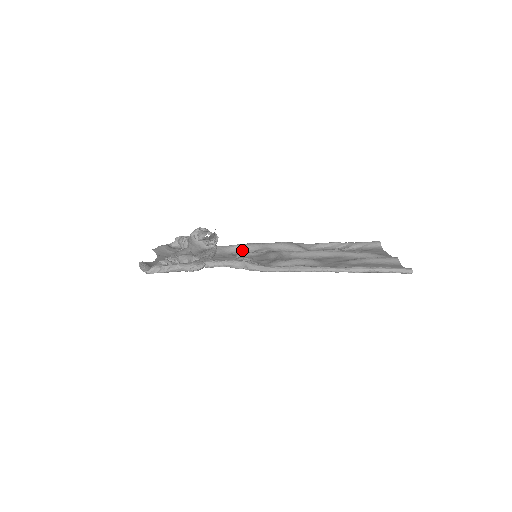
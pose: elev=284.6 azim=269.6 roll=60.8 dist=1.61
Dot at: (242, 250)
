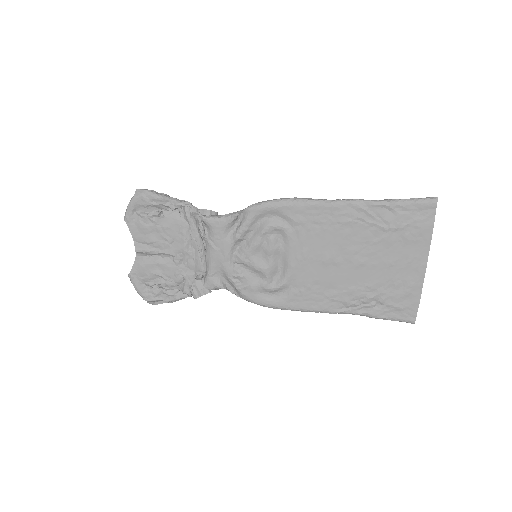
Dot at: (238, 285)
